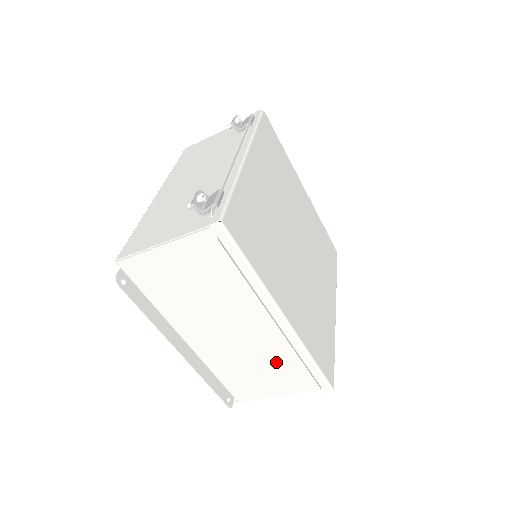
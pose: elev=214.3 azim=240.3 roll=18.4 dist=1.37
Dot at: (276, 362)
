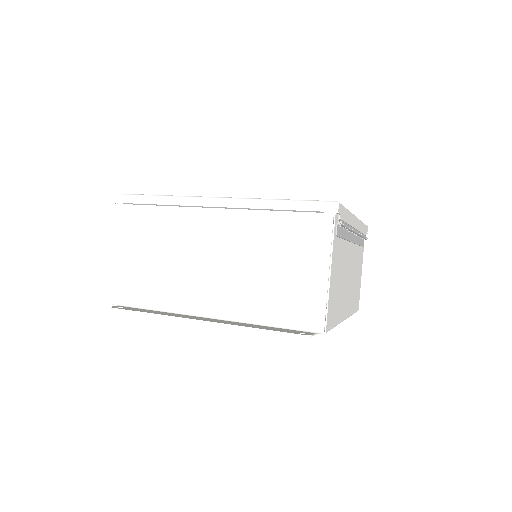
Dot at: (271, 242)
